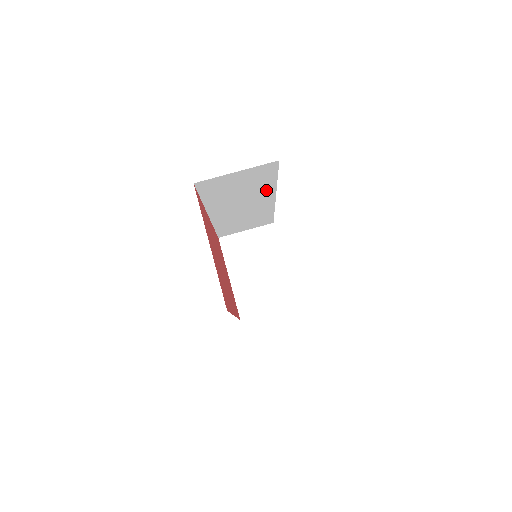
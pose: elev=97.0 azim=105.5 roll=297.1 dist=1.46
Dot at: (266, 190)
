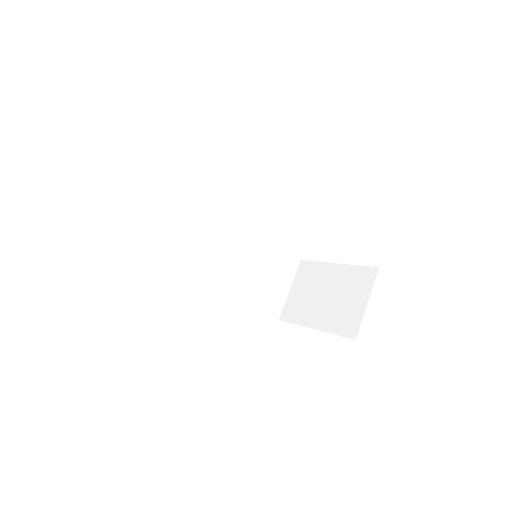
Dot at: (205, 214)
